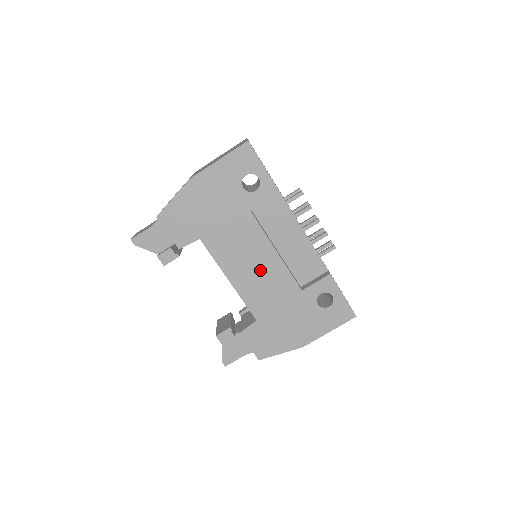
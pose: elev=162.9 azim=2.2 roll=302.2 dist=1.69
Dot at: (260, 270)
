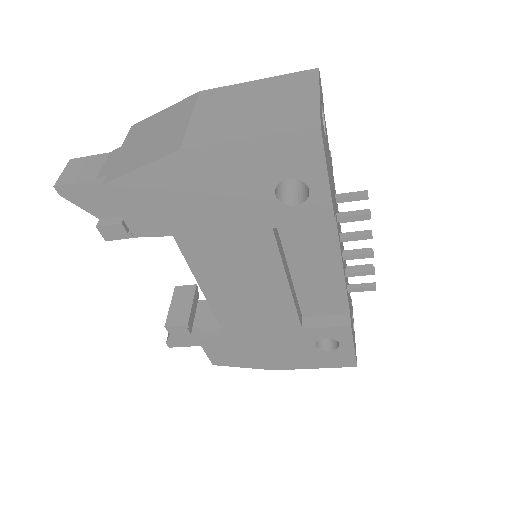
Dot at: (254, 295)
